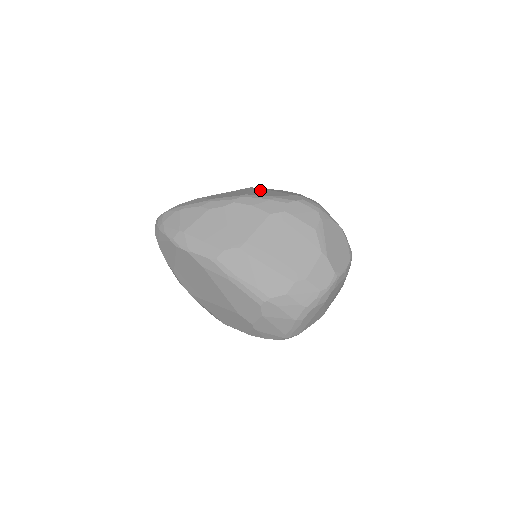
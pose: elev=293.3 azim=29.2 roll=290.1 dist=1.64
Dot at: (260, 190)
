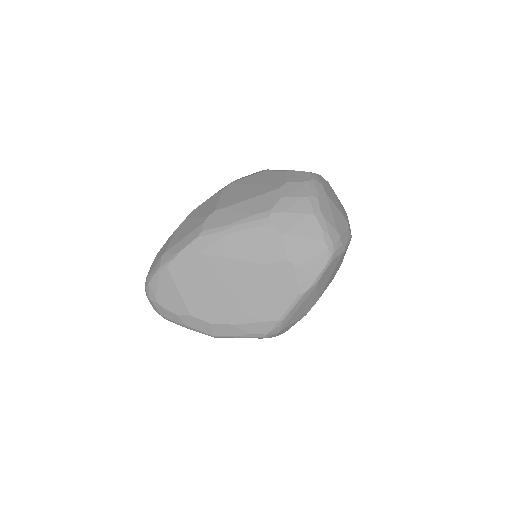
Dot at: occluded
